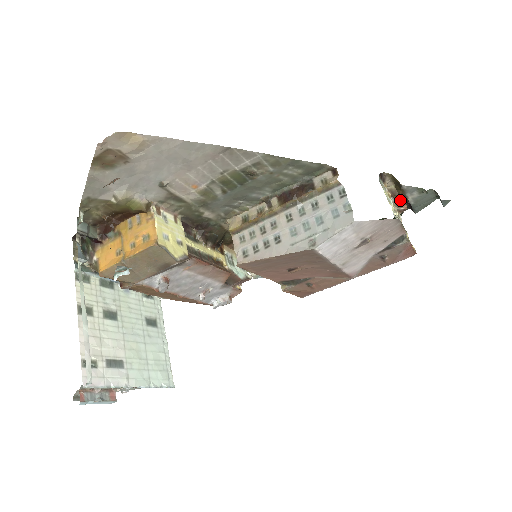
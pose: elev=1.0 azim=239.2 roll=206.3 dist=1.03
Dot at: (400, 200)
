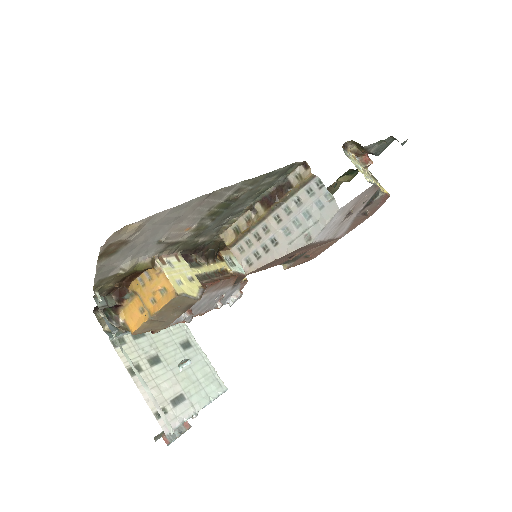
Dot at: (364, 157)
